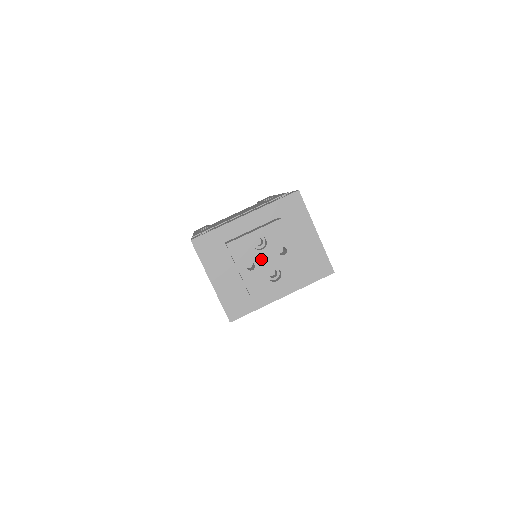
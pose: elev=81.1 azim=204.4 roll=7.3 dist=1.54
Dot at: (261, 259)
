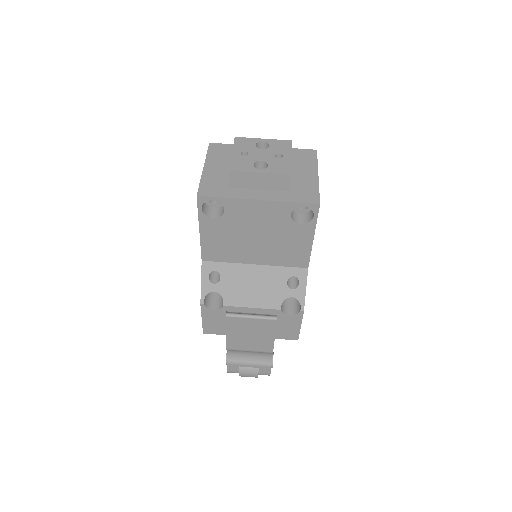
Dot at: (257, 153)
